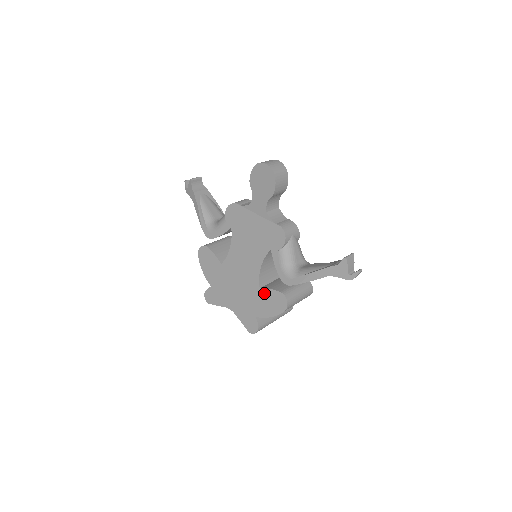
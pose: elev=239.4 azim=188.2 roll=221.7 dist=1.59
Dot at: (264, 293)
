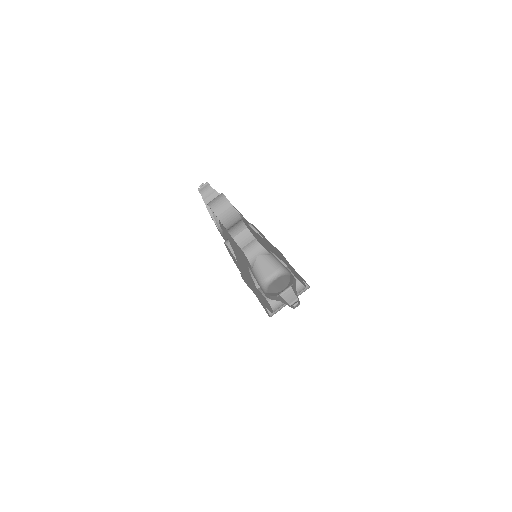
Dot at: (260, 294)
